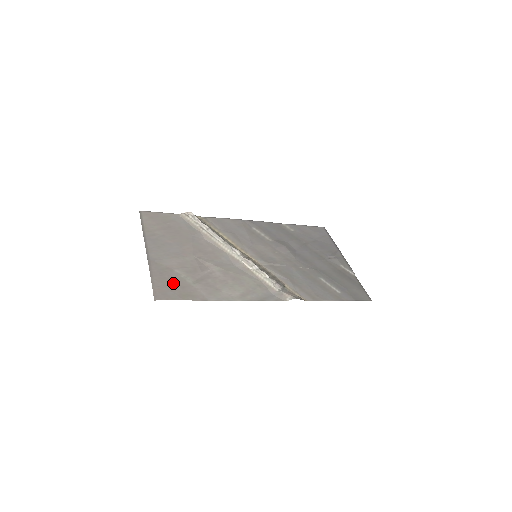
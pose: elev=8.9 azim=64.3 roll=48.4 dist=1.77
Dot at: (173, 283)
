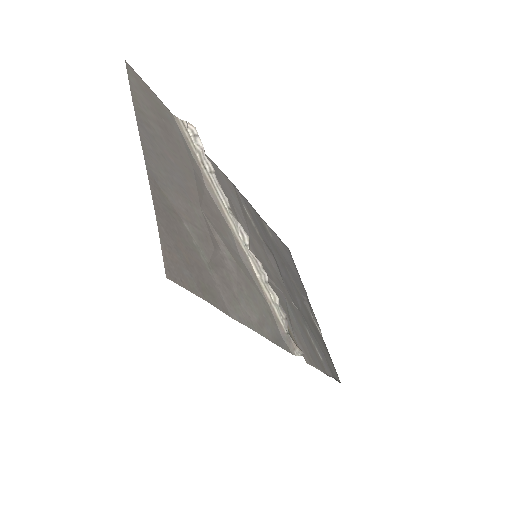
Dot at: (187, 250)
